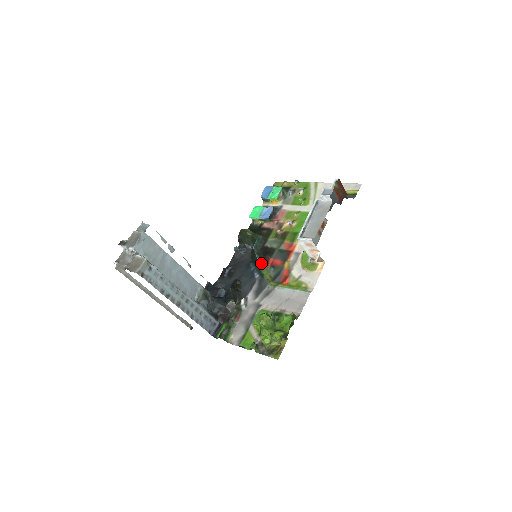
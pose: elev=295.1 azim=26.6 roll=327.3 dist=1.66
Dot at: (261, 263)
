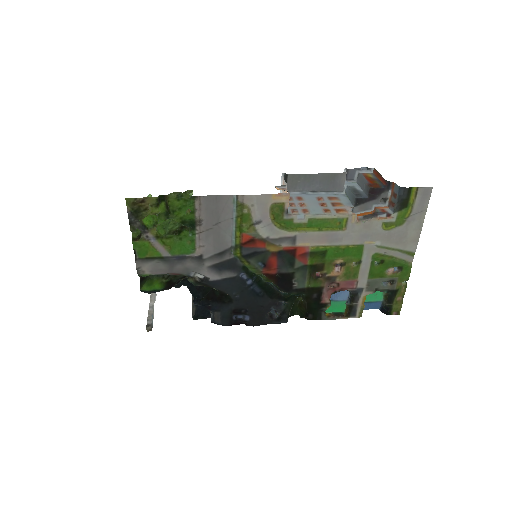
Dot at: (264, 279)
